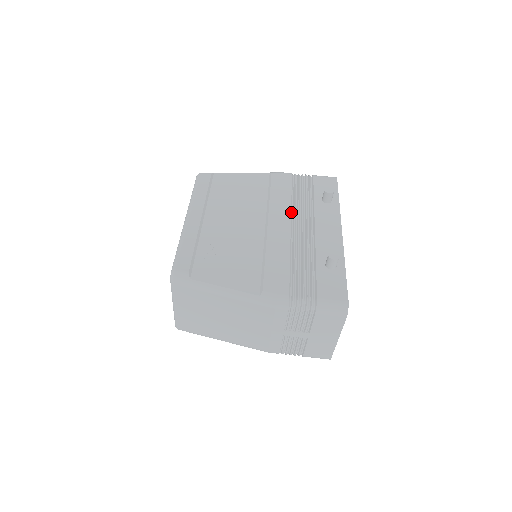
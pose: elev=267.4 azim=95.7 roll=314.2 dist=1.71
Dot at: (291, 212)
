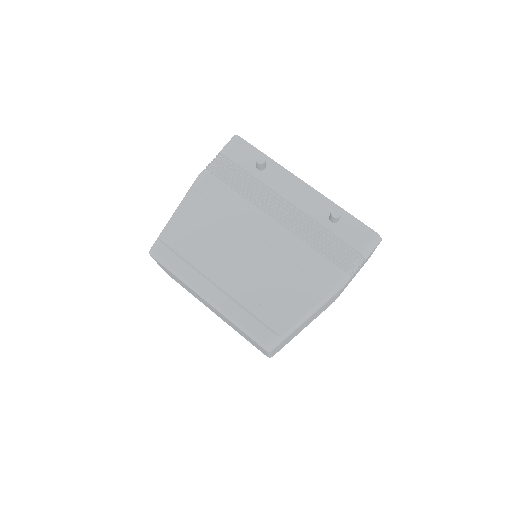
Dot at: (256, 206)
